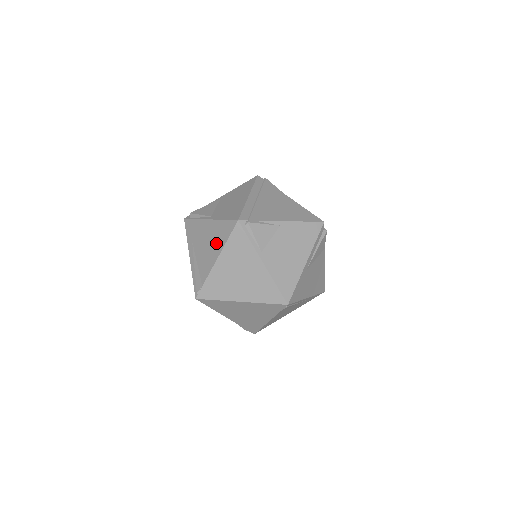
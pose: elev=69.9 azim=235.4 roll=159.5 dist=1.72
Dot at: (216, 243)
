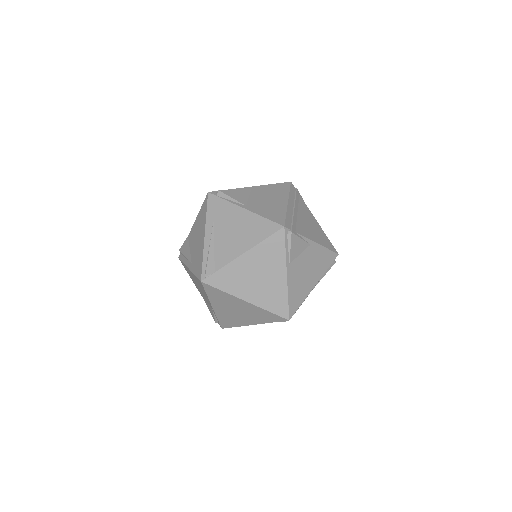
Dot at: (248, 236)
